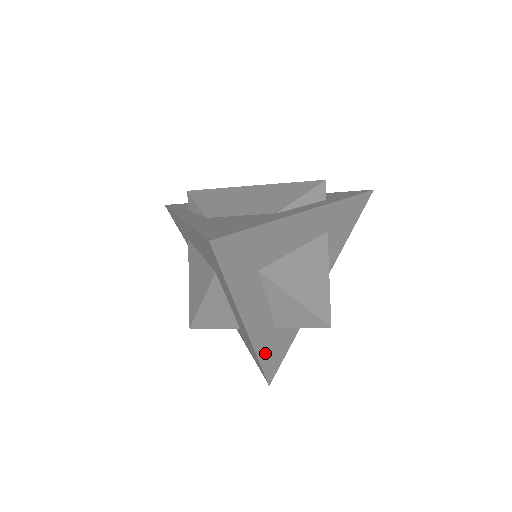
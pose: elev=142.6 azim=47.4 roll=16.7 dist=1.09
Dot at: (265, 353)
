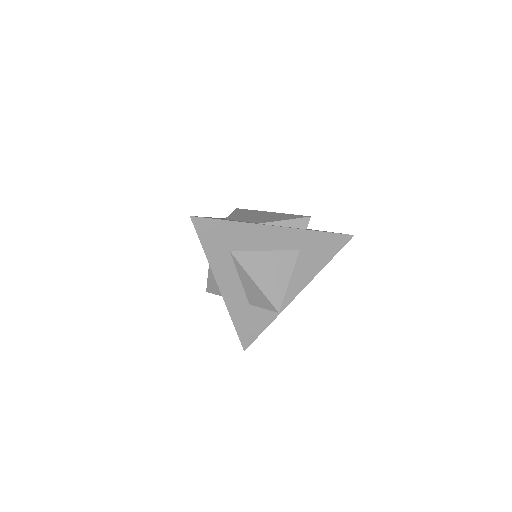
Dot at: (239, 319)
